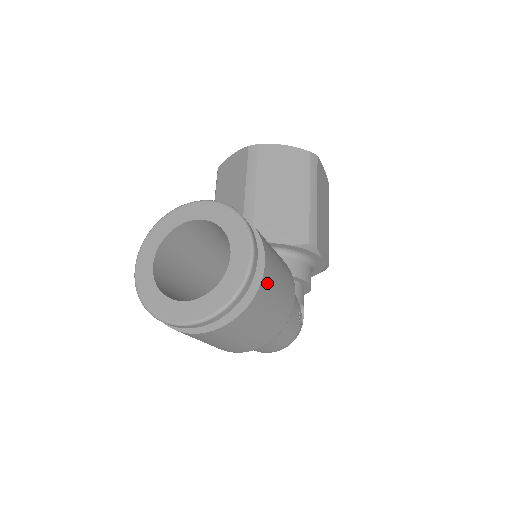
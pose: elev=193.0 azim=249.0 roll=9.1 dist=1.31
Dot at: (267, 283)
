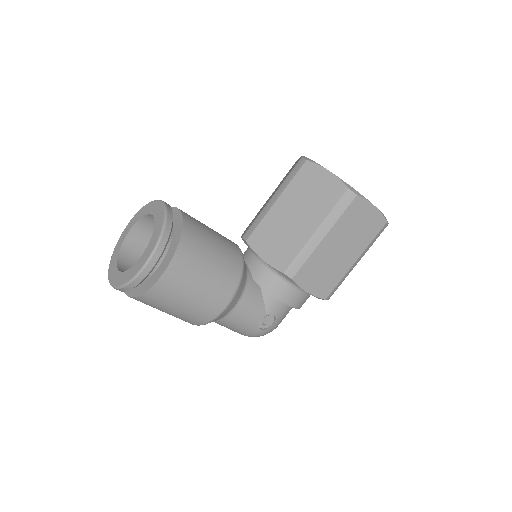
Dot at: (165, 288)
